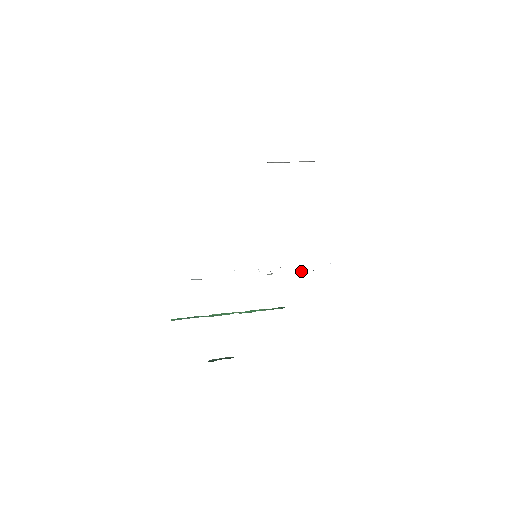
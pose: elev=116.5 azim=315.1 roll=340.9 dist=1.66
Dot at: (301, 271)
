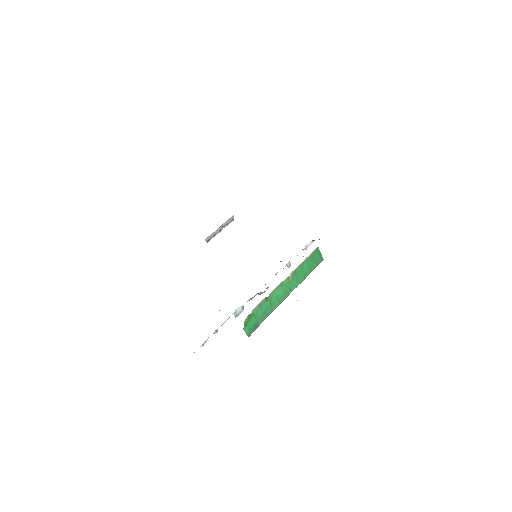
Dot at: (307, 246)
